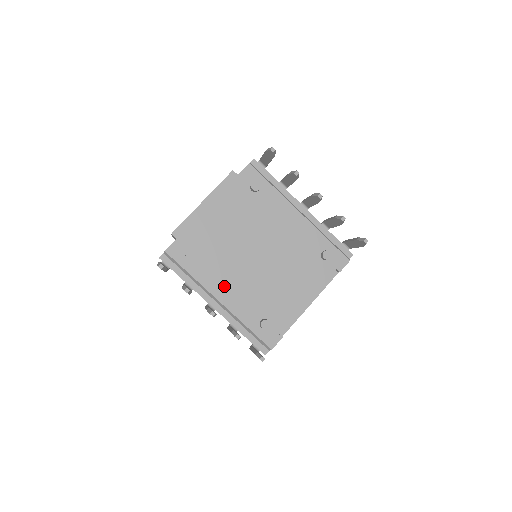
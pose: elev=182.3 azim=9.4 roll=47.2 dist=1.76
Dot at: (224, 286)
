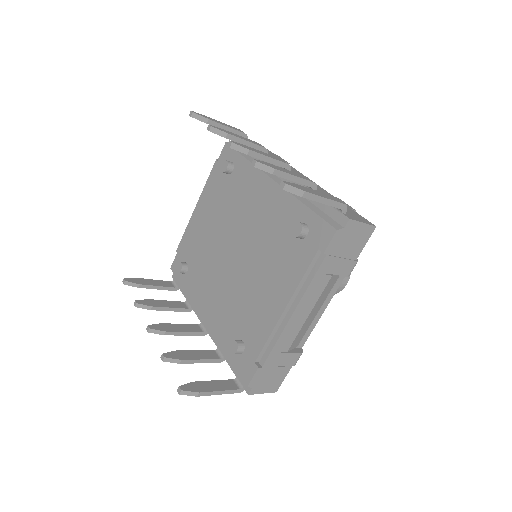
Dot at: (207, 299)
